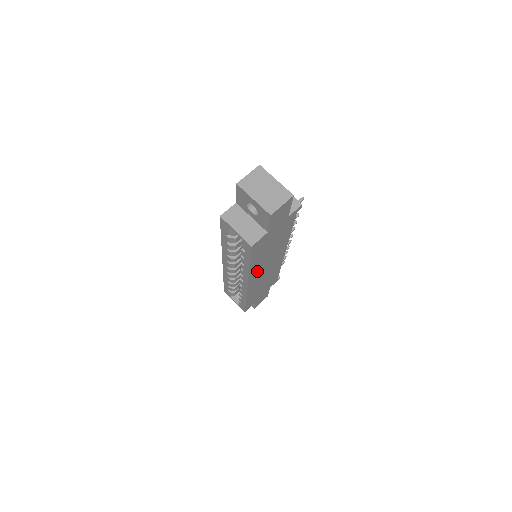
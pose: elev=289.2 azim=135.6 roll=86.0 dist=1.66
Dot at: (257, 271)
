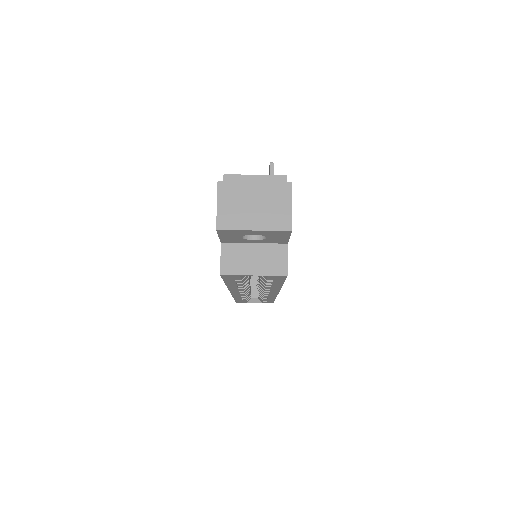
Dot at: occluded
